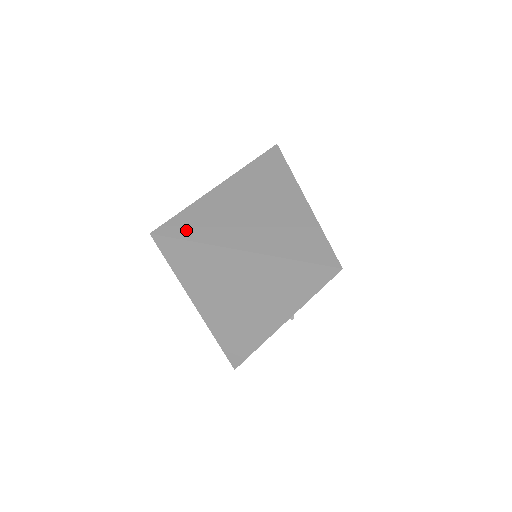
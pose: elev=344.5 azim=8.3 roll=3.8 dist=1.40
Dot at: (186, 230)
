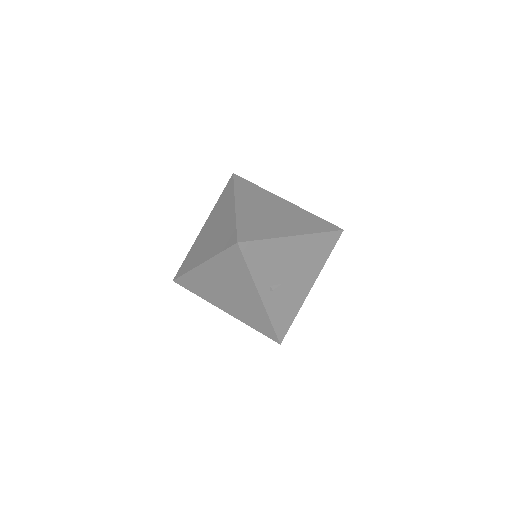
Dot at: (184, 268)
